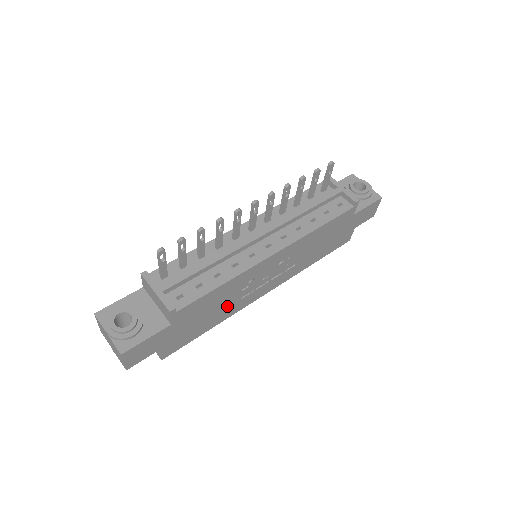
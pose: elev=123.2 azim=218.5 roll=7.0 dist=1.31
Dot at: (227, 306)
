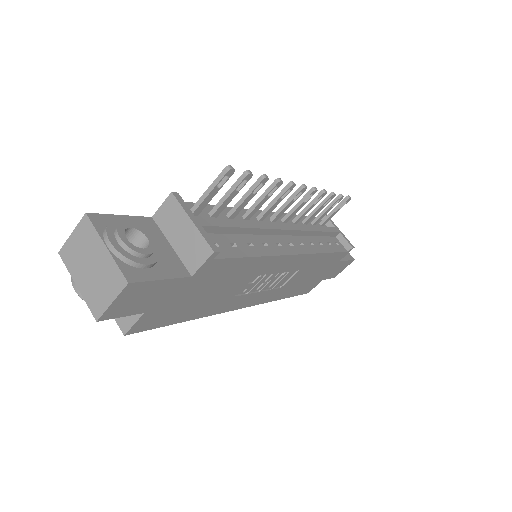
Dot at: (223, 296)
